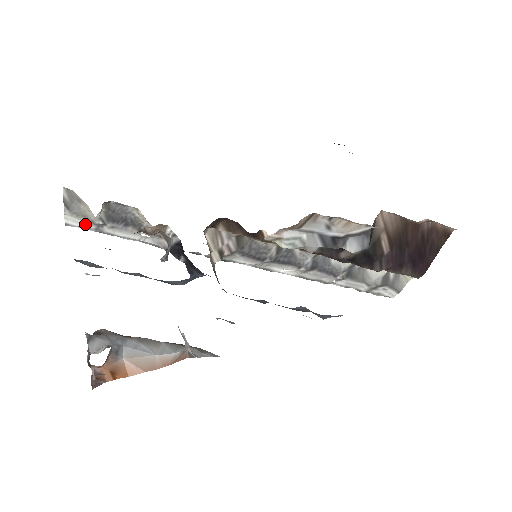
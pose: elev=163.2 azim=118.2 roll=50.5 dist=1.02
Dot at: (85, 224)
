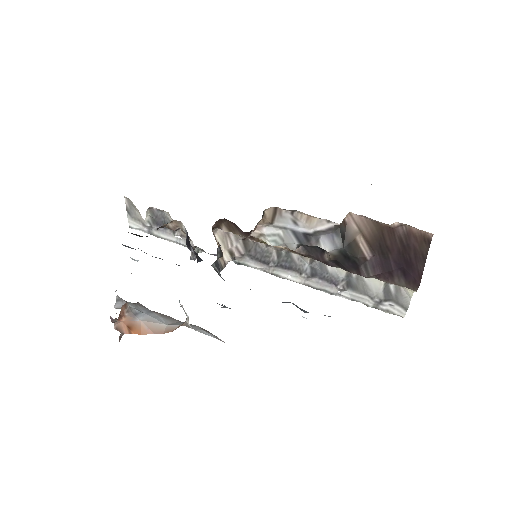
Dot at: (141, 227)
